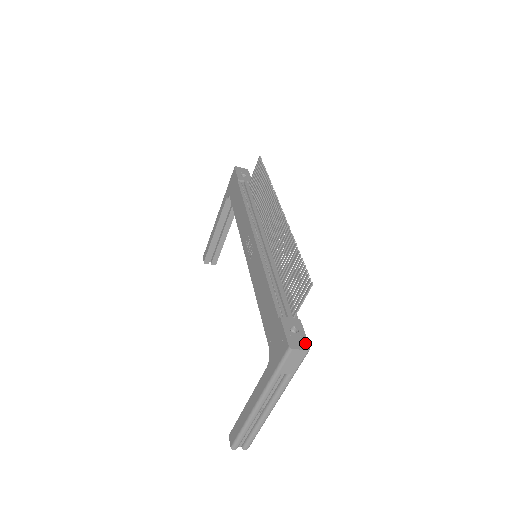
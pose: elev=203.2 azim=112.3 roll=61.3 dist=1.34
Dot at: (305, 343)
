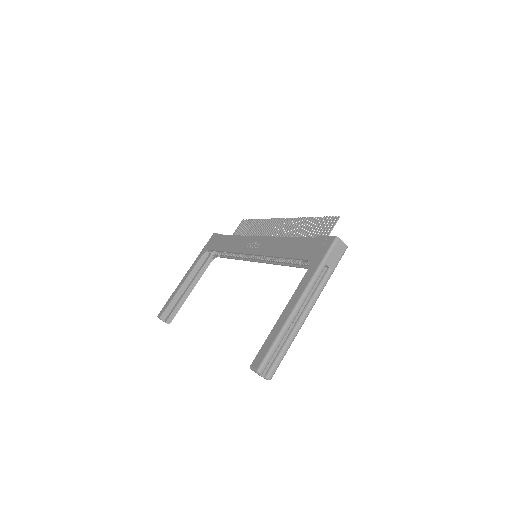
Dot at: occluded
